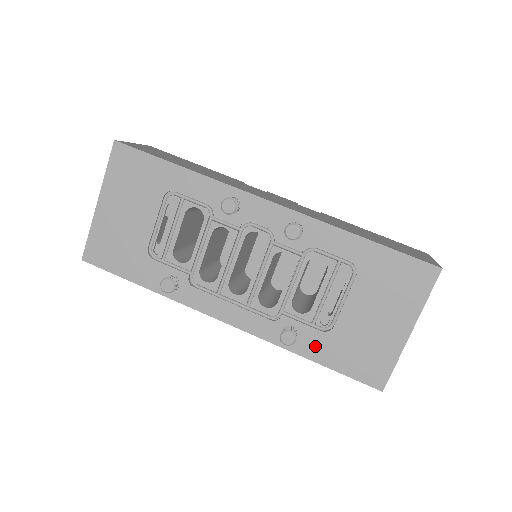
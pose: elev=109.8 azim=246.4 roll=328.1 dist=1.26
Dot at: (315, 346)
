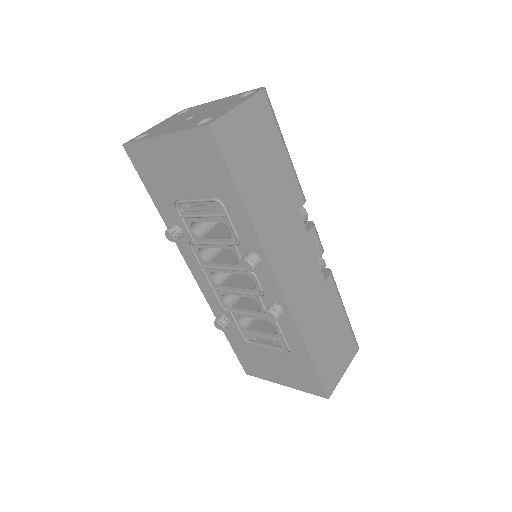
Dot at: (233, 335)
